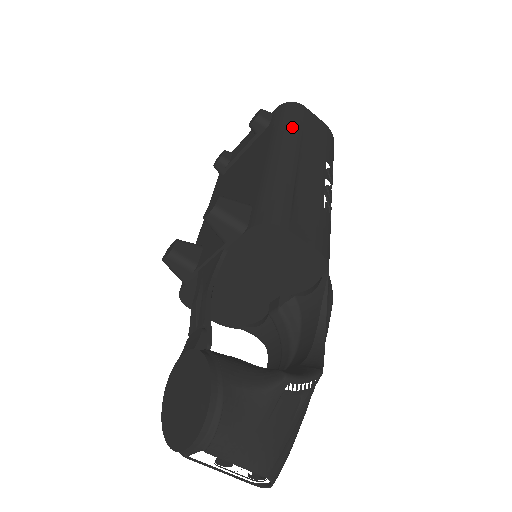
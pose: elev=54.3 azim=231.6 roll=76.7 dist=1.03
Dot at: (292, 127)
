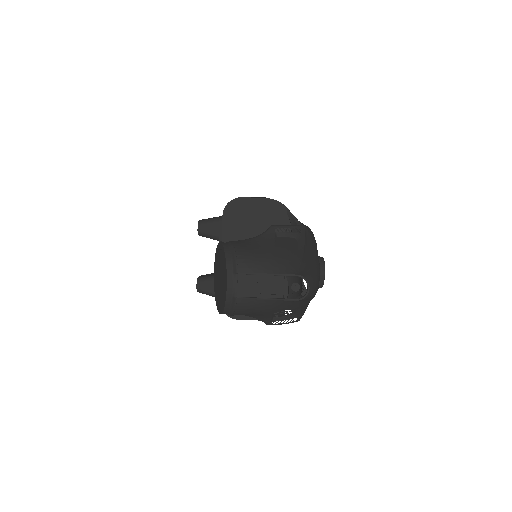
Dot at: occluded
